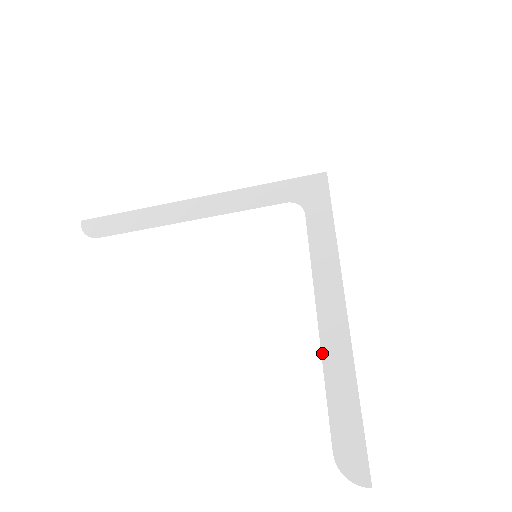
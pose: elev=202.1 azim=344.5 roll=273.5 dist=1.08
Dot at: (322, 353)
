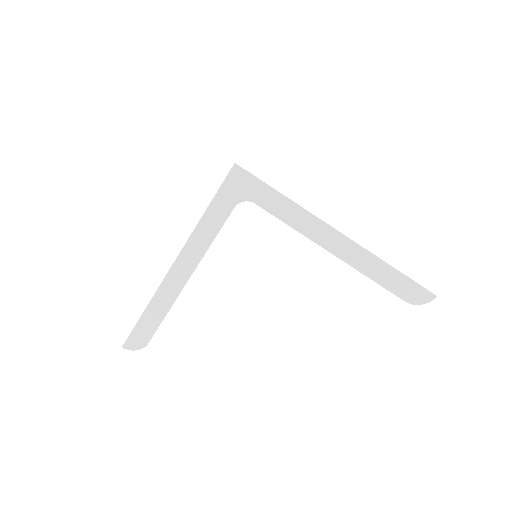
Dot at: (351, 266)
